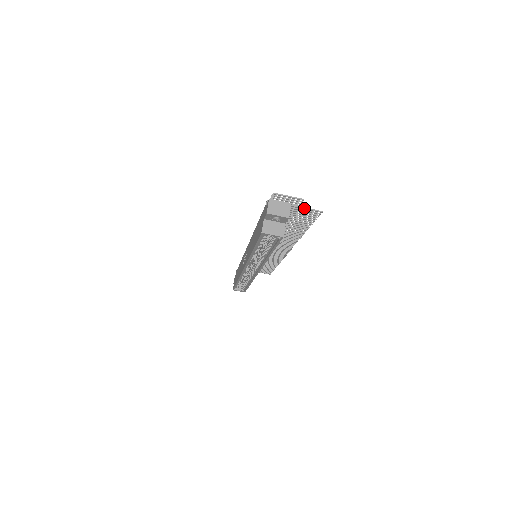
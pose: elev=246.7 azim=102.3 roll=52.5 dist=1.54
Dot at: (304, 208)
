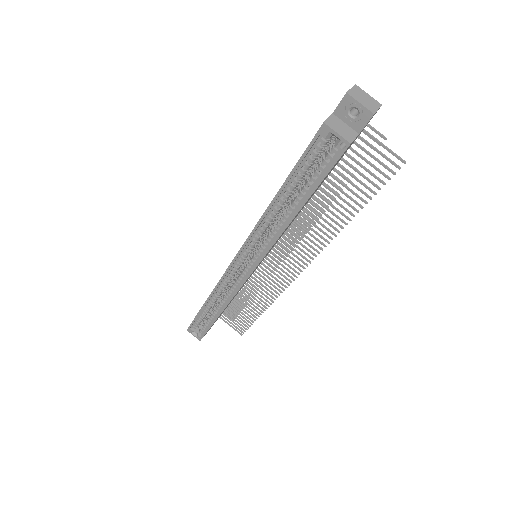
Dot at: (384, 145)
